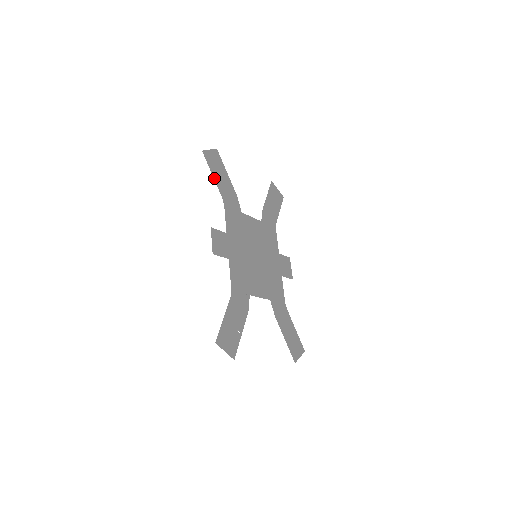
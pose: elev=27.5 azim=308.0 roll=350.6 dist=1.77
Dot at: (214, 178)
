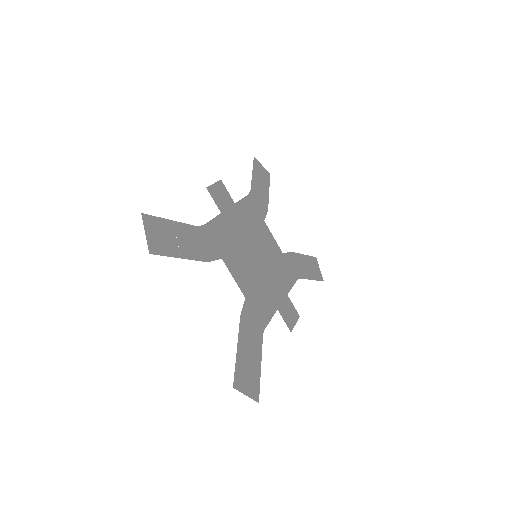
Dot at: (252, 176)
